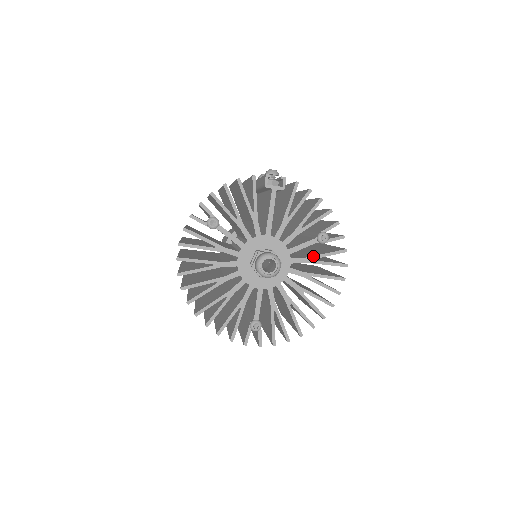
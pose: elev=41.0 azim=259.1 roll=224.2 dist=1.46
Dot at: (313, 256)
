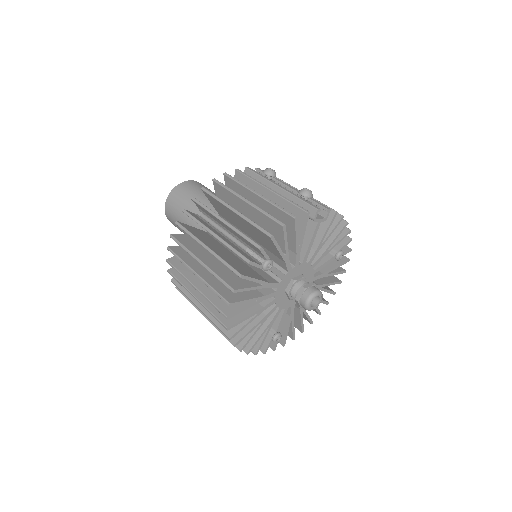
Dot at: (328, 271)
